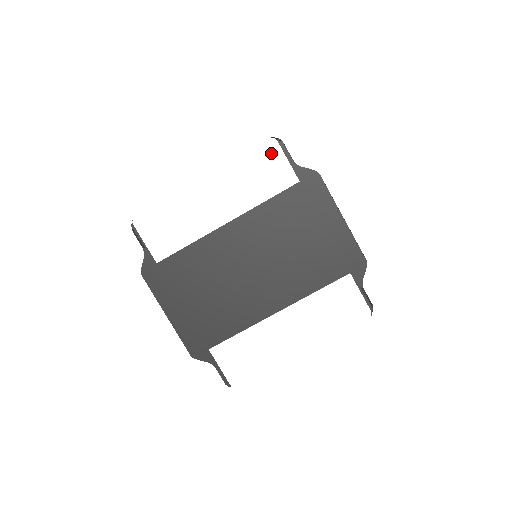
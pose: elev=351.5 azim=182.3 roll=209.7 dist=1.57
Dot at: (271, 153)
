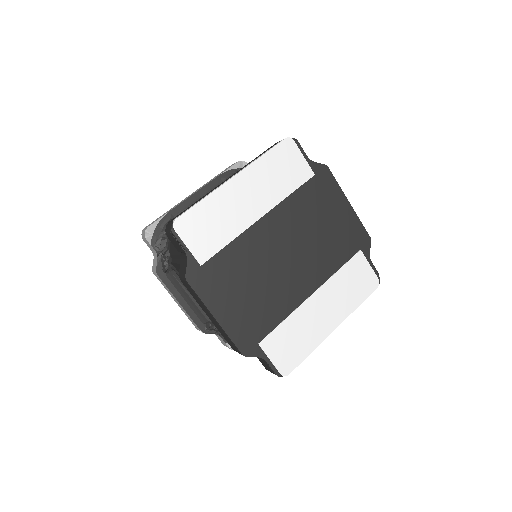
Dot at: (290, 151)
